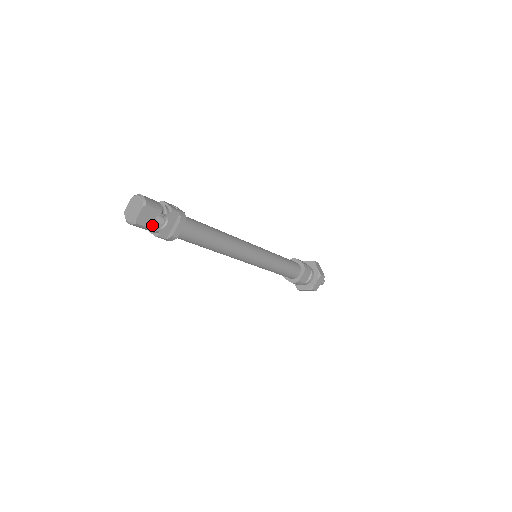
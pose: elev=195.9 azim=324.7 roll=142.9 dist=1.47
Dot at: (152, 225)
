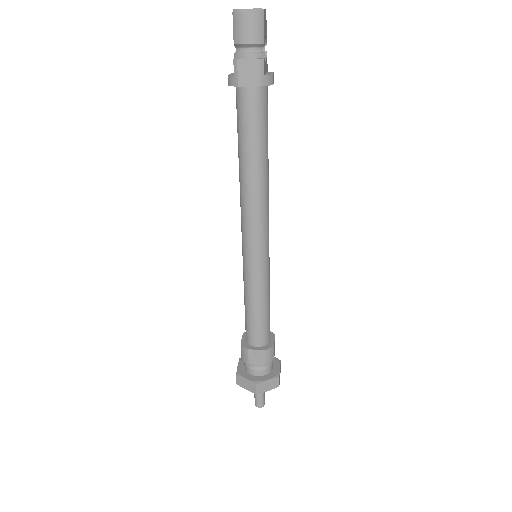
Dot at: (264, 39)
